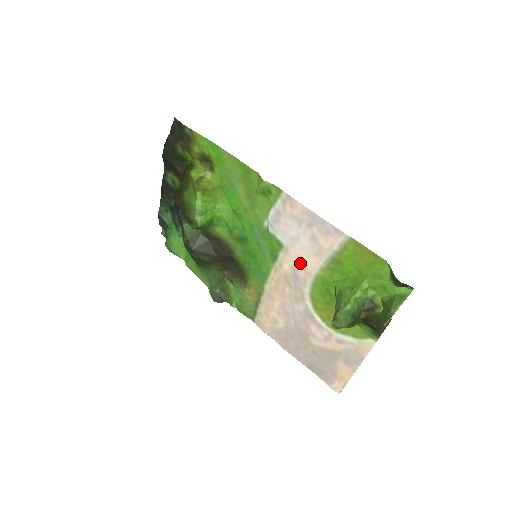
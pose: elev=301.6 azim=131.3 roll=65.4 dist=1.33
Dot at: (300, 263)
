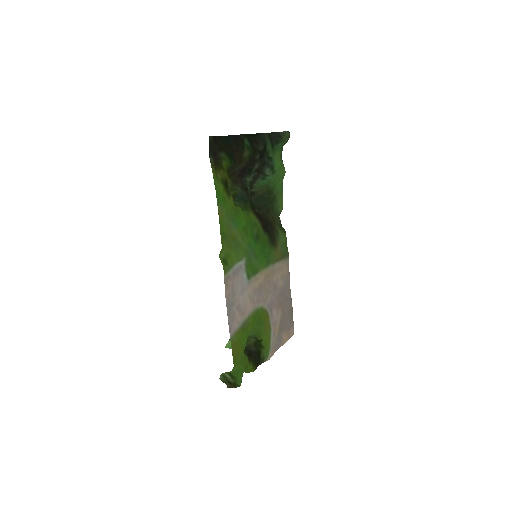
Dot at: (252, 297)
